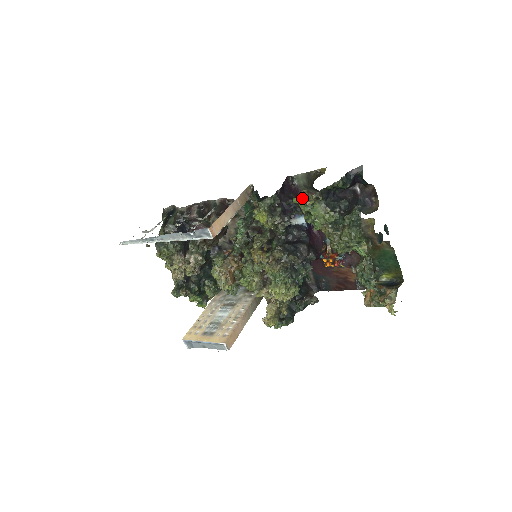
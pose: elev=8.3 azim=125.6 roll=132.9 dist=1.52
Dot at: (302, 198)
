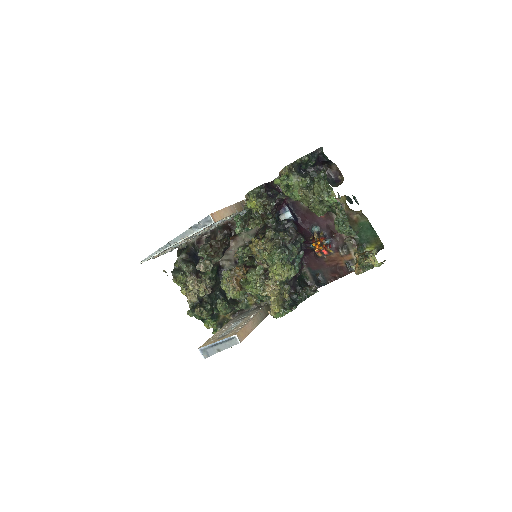
Dot at: (280, 177)
